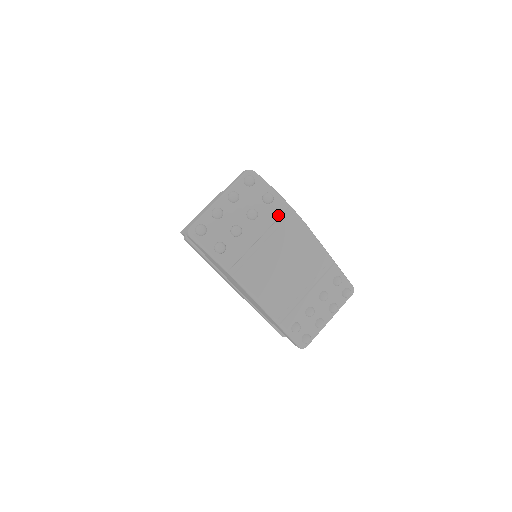
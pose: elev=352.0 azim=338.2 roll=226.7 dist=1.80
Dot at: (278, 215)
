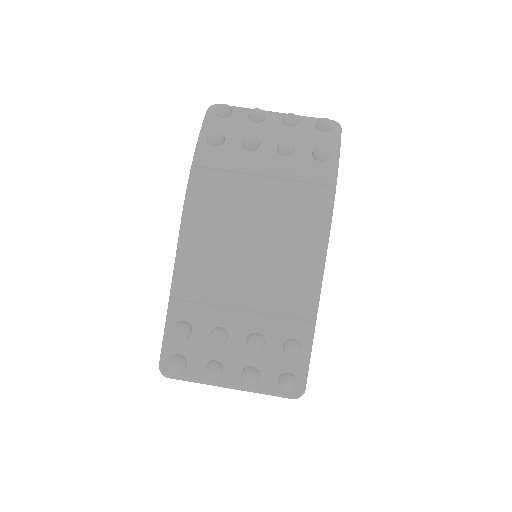
Dot at: (311, 179)
